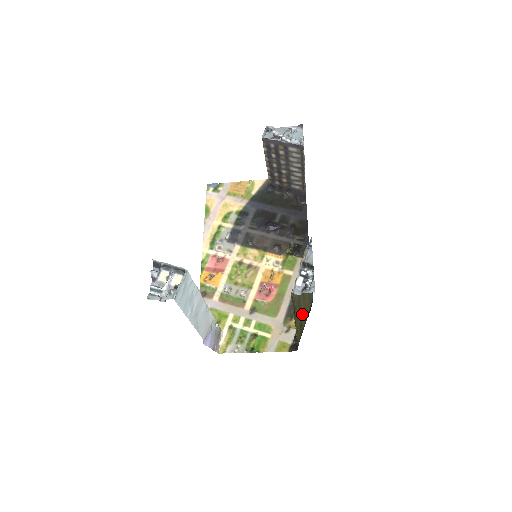
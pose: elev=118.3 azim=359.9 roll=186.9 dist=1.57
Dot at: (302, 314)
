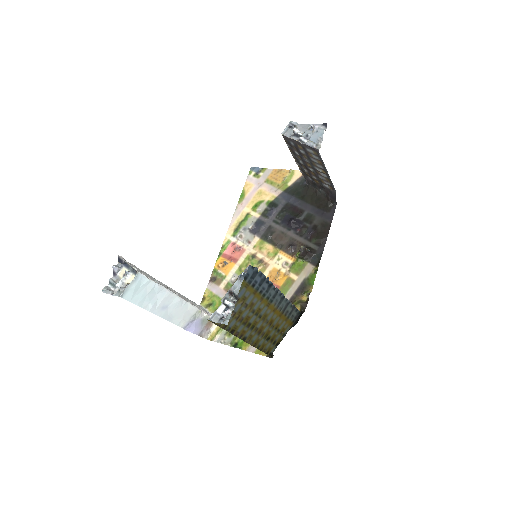
Dot at: (267, 329)
